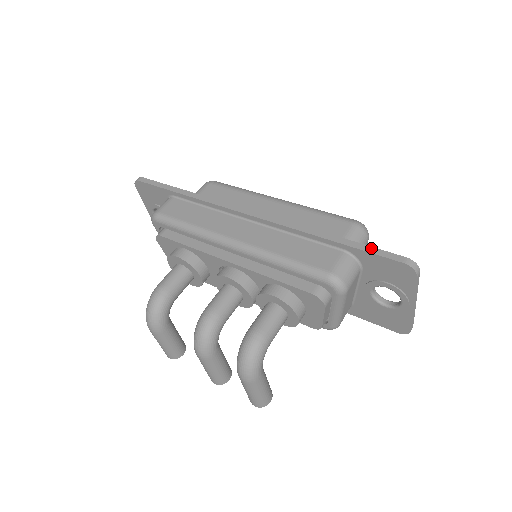
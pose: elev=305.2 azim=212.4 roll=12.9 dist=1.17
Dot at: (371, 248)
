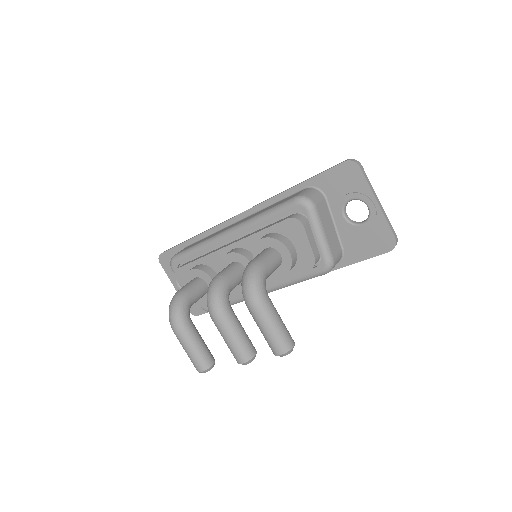
Dot at: (321, 172)
